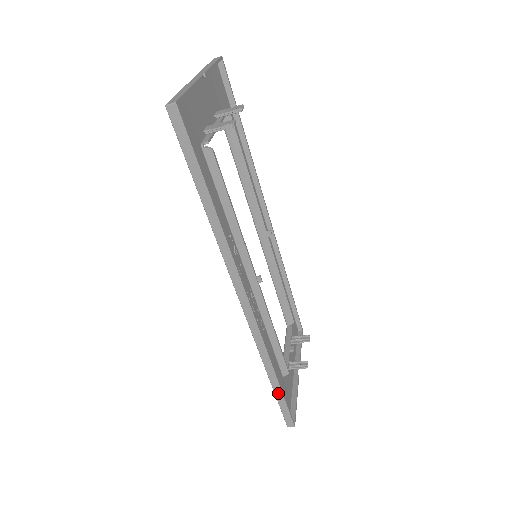
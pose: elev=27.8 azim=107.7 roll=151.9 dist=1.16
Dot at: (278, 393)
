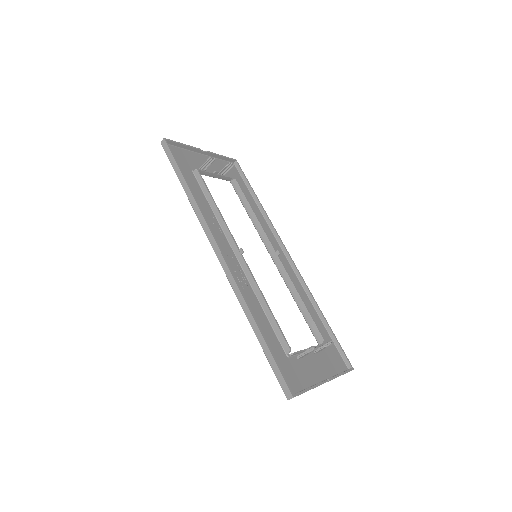
Dot at: (265, 349)
